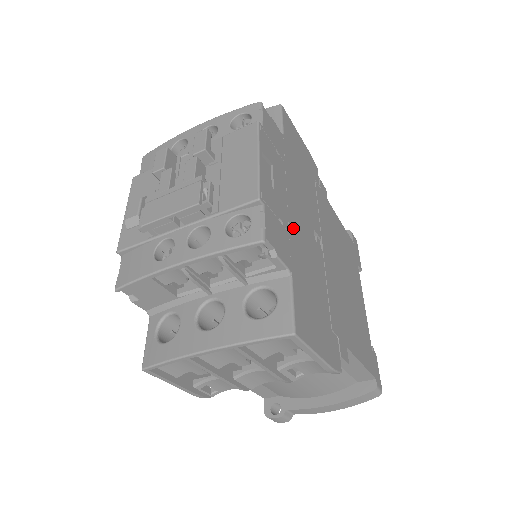
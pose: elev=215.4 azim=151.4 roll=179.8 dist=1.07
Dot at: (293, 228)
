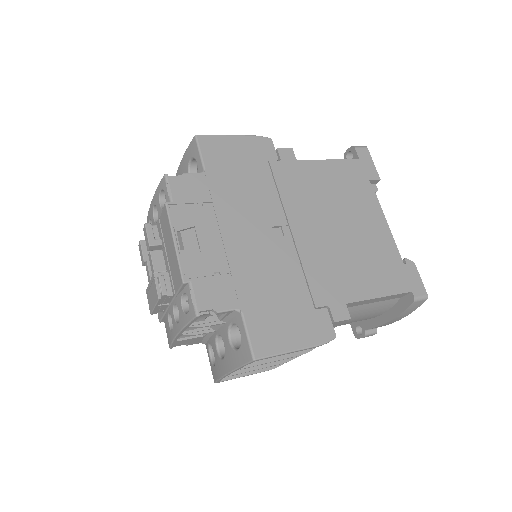
Dot at: (237, 261)
